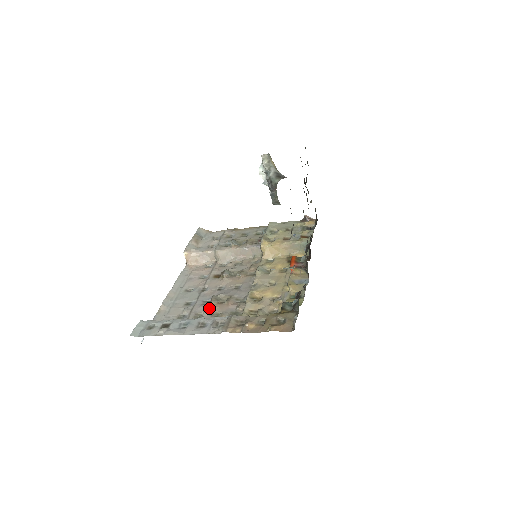
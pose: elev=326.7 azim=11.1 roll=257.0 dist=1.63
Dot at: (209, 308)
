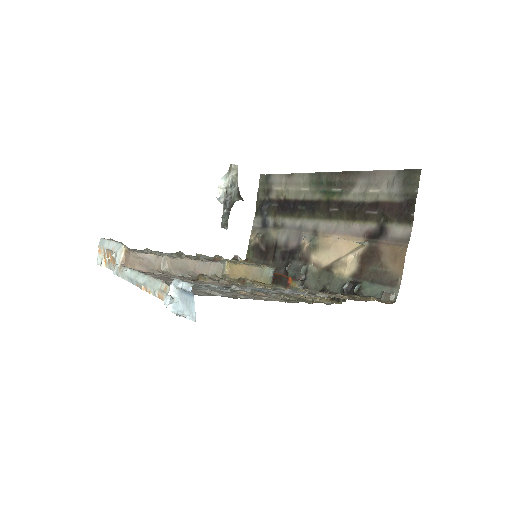
Dot at: (242, 293)
